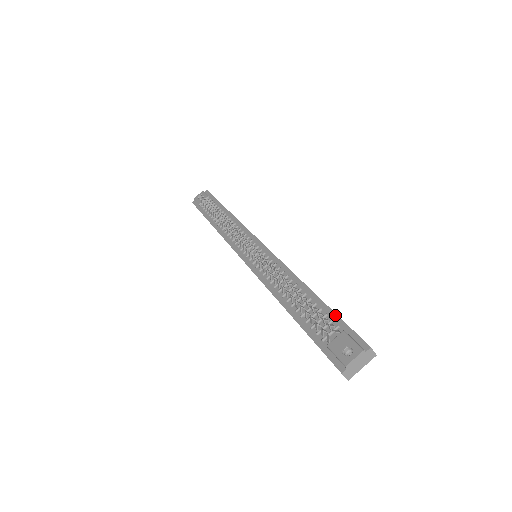
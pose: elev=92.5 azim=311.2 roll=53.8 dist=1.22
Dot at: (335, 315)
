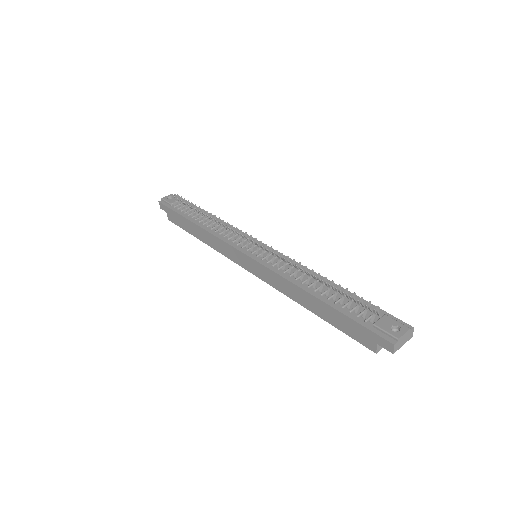
Dot at: occluded
